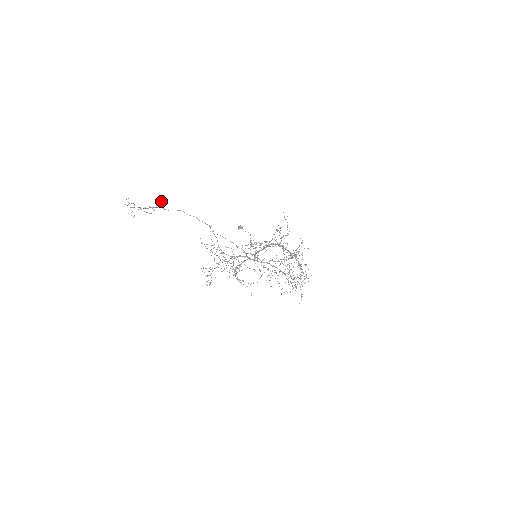
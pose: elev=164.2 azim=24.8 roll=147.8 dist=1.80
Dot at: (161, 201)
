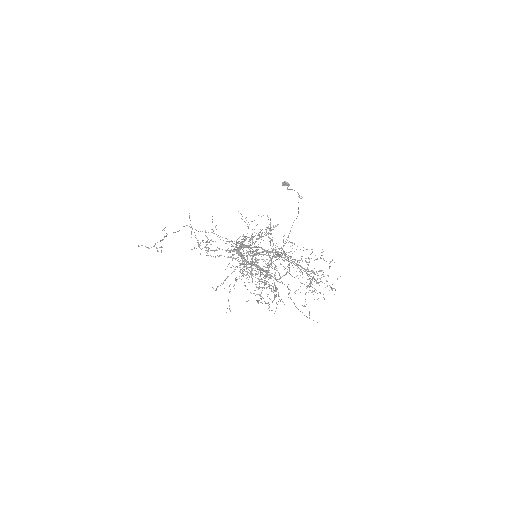
Dot at: (164, 228)
